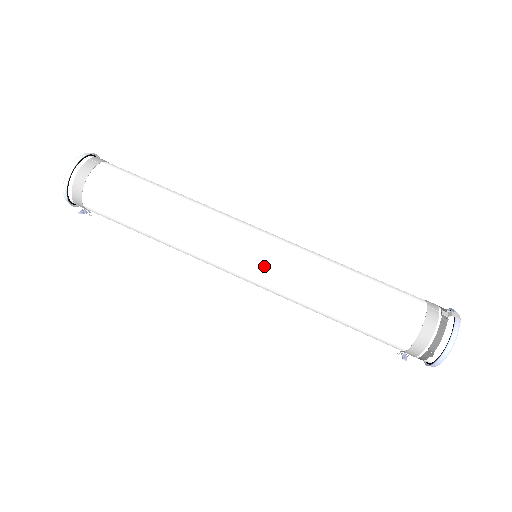
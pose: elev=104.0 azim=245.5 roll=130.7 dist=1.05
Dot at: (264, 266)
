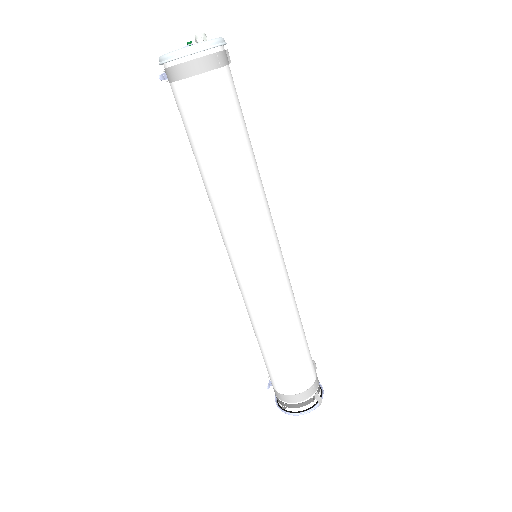
Dot at: (253, 281)
